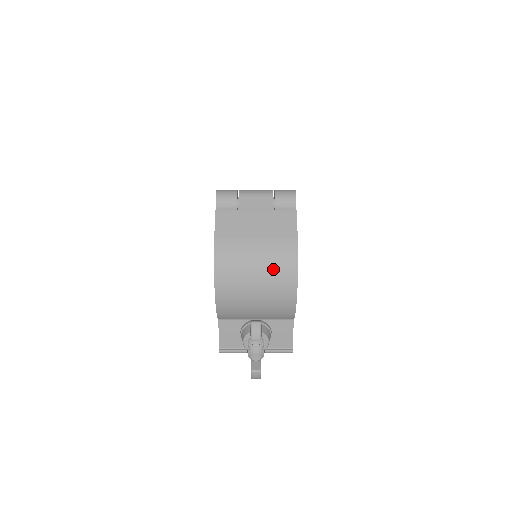
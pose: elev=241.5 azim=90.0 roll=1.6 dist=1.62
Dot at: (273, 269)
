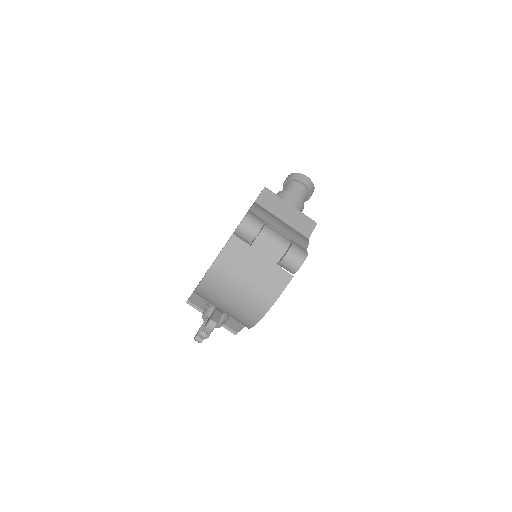
Dot at: (246, 305)
